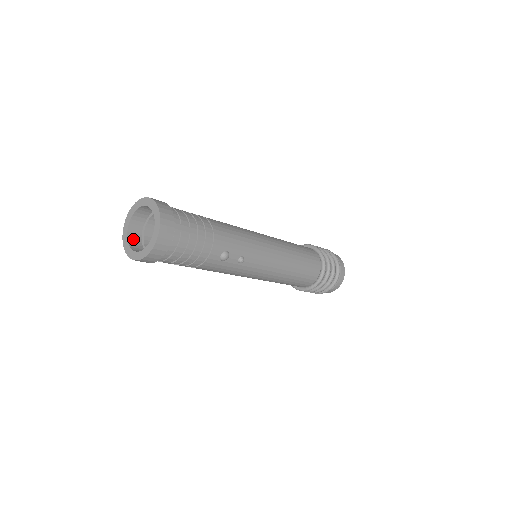
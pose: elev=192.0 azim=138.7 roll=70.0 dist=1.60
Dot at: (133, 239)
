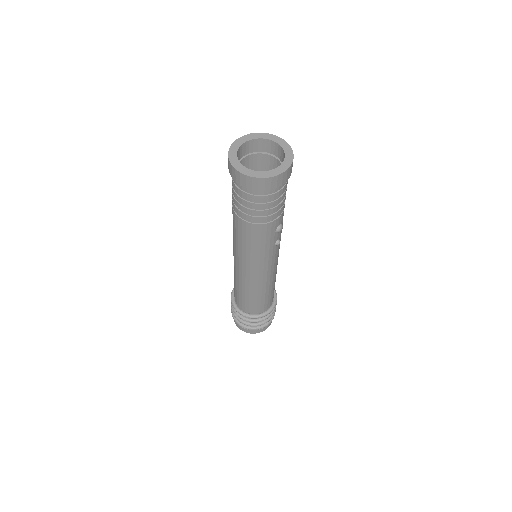
Dot at: occluded
